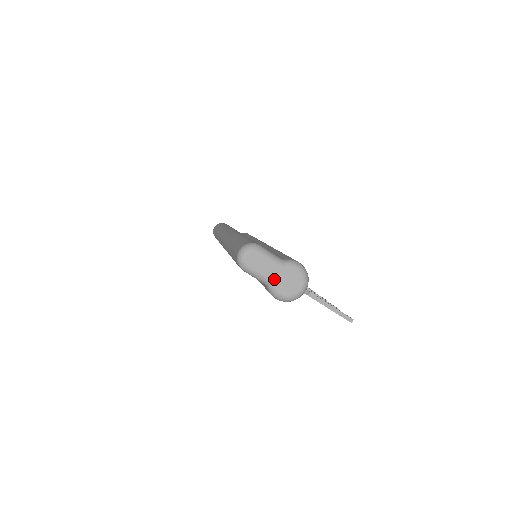
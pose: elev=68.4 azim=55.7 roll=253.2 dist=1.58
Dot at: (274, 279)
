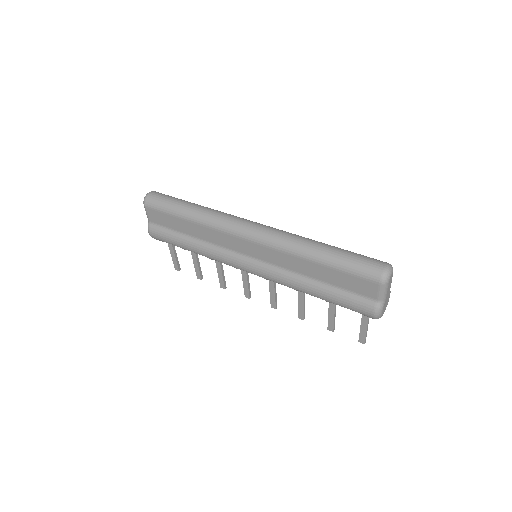
Dot at: (386, 298)
